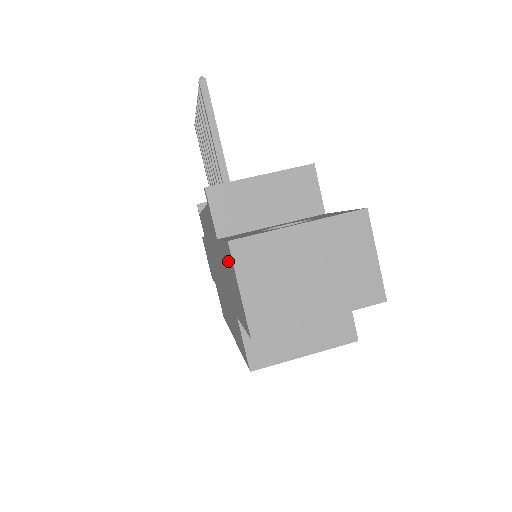
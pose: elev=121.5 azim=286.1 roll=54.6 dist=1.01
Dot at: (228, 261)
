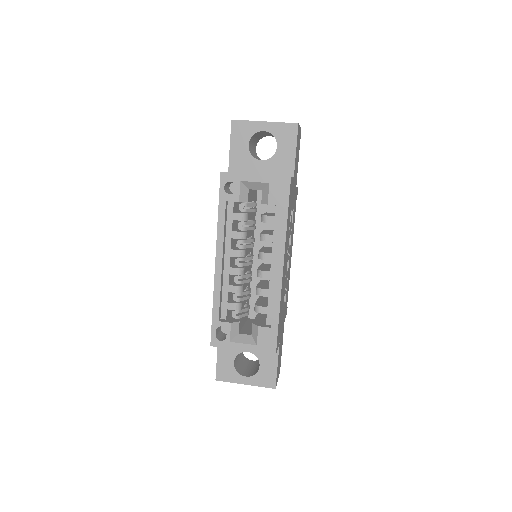
Dot at: occluded
